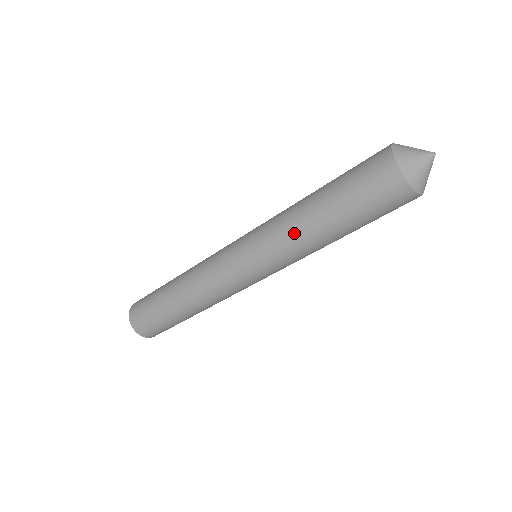
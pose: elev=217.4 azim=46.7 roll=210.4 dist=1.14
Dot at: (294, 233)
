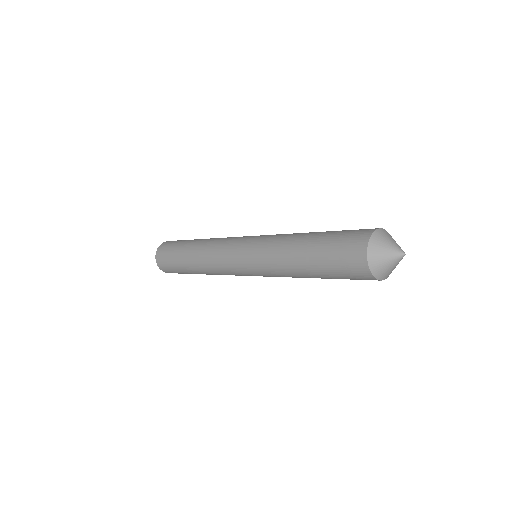
Dot at: (283, 269)
